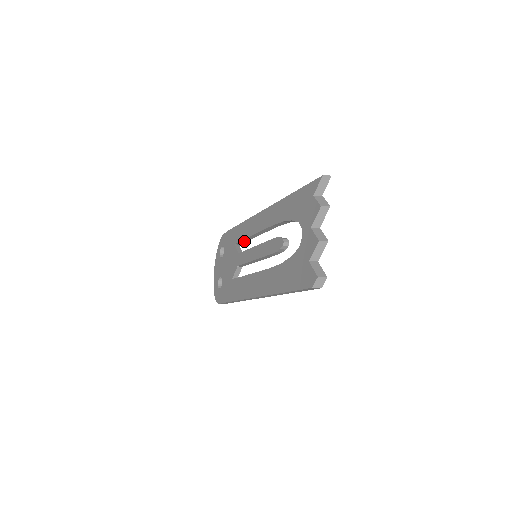
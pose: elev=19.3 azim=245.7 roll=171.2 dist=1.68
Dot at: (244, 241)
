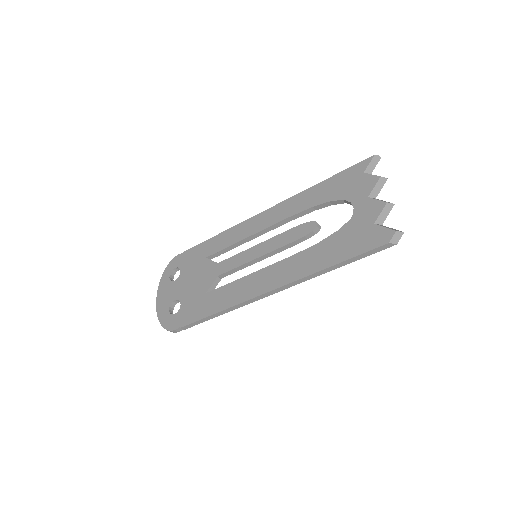
Dot at: (224, 251)
